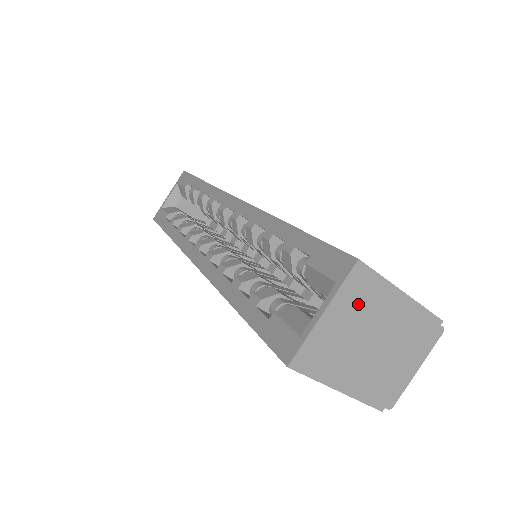
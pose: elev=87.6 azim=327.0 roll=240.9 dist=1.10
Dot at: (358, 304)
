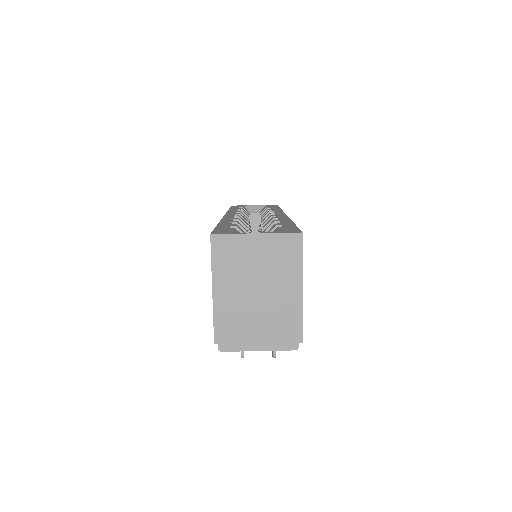
Dot at: (276, 256)
